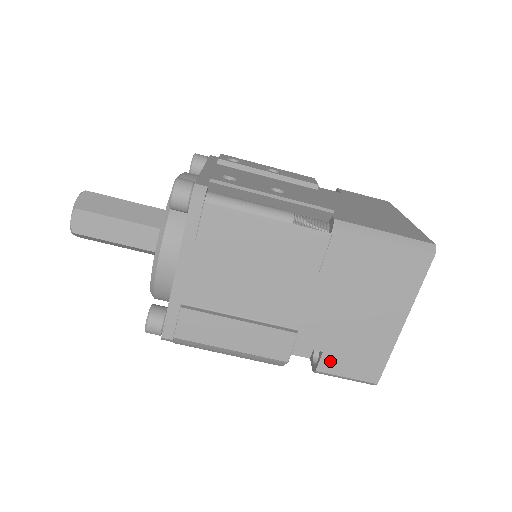
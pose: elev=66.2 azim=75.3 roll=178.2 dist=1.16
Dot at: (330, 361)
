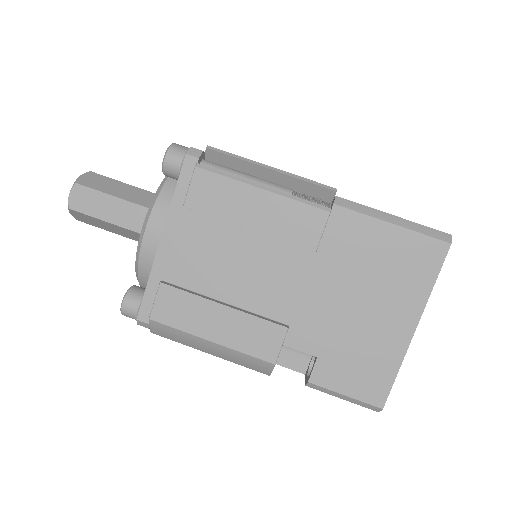
Dot at: (325, 371)
